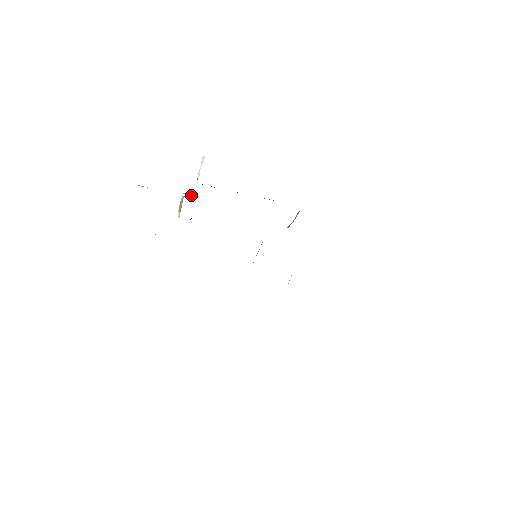
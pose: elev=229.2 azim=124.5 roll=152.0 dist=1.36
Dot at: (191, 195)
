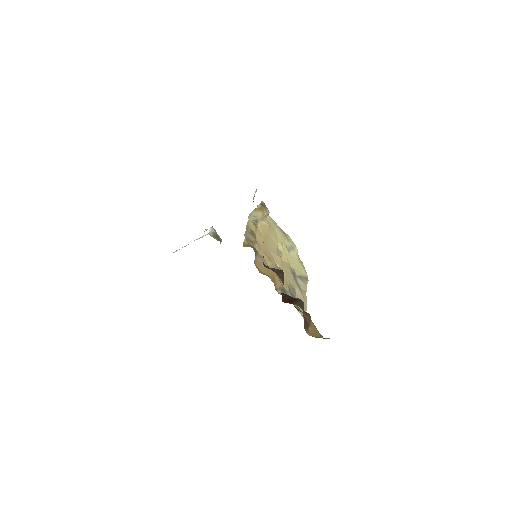
Dot at: (206, 232)
